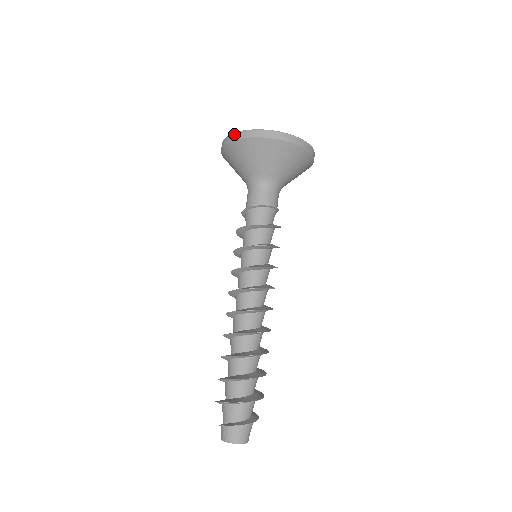
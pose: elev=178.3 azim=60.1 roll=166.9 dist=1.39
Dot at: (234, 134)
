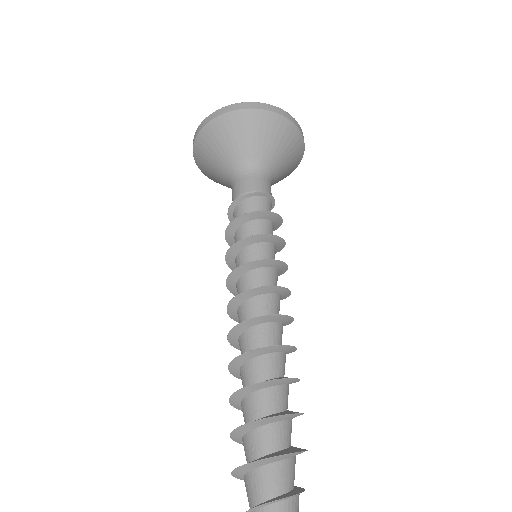
Dot at: (250, 103)
